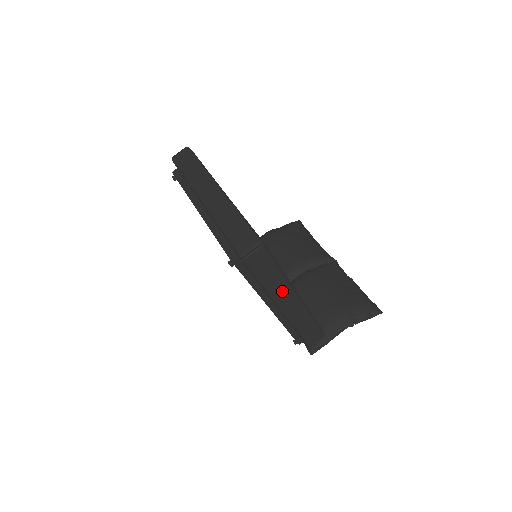
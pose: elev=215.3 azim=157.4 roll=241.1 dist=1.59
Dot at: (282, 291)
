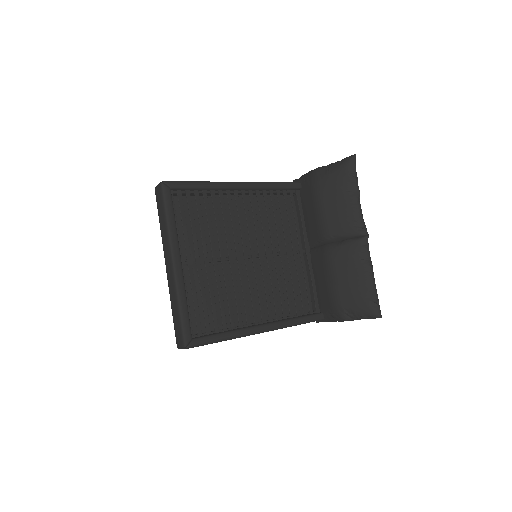
Dot at: occluded
